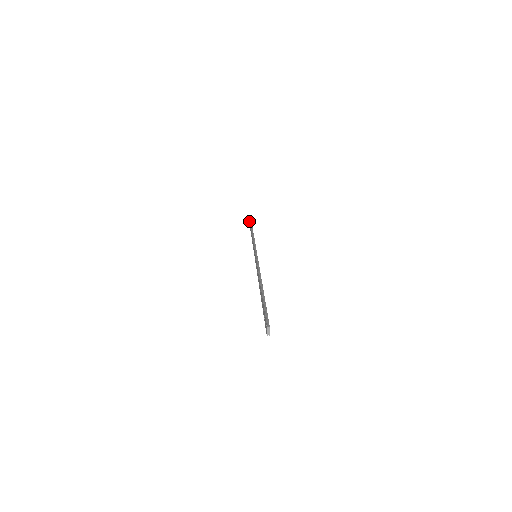
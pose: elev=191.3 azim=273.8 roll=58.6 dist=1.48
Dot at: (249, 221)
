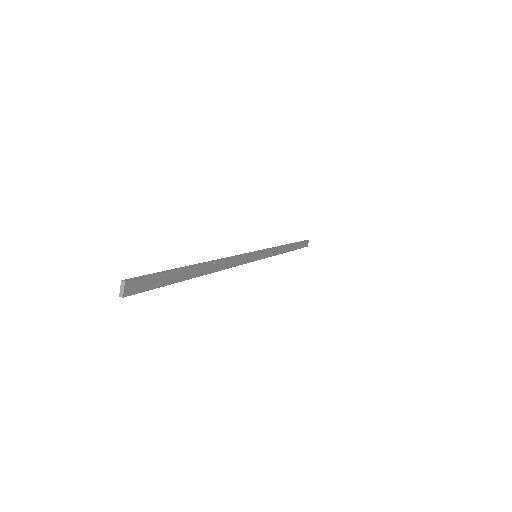
Dot at: occluded
